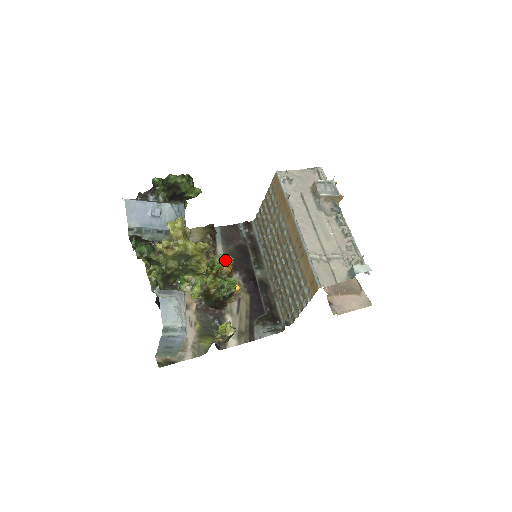
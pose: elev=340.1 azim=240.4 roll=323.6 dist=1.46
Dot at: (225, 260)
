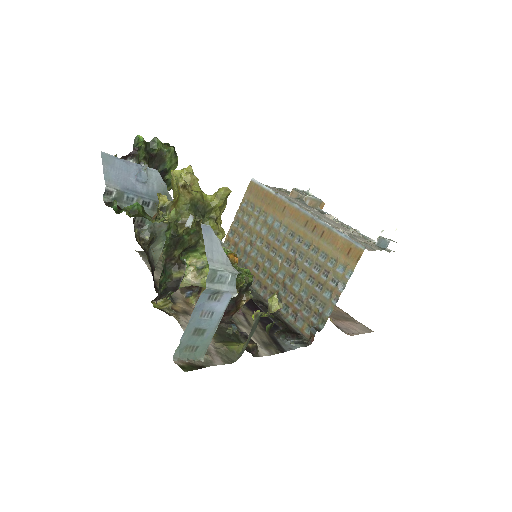
Dot at: occluded
